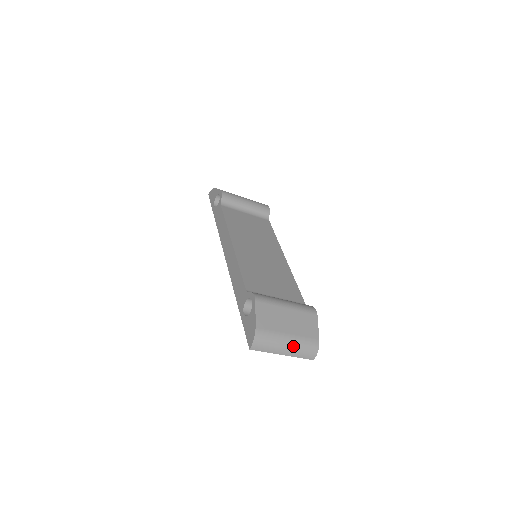
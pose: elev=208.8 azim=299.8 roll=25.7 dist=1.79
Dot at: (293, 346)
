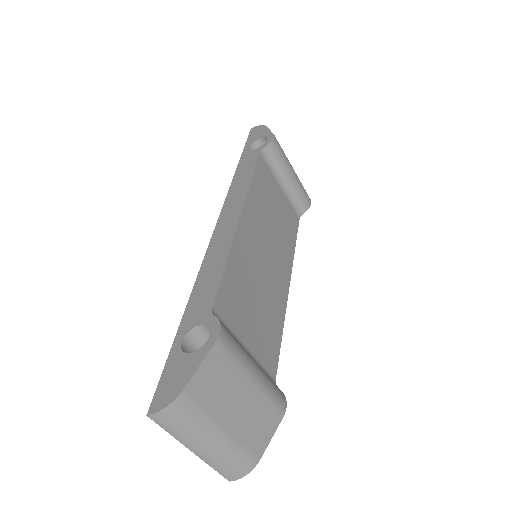
Dot at: (218, 449)
